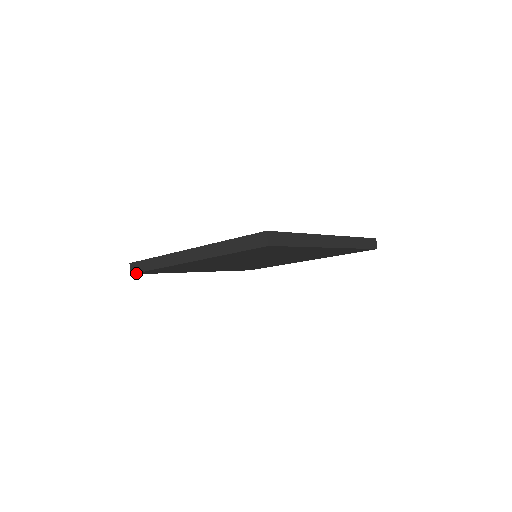
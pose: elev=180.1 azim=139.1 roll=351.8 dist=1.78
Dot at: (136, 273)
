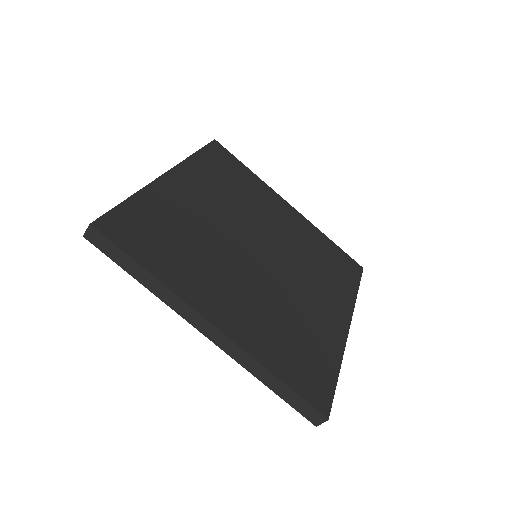
Dot at: (95, 243)
